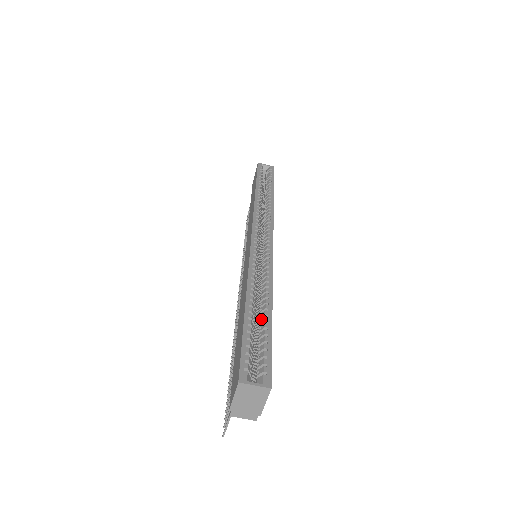
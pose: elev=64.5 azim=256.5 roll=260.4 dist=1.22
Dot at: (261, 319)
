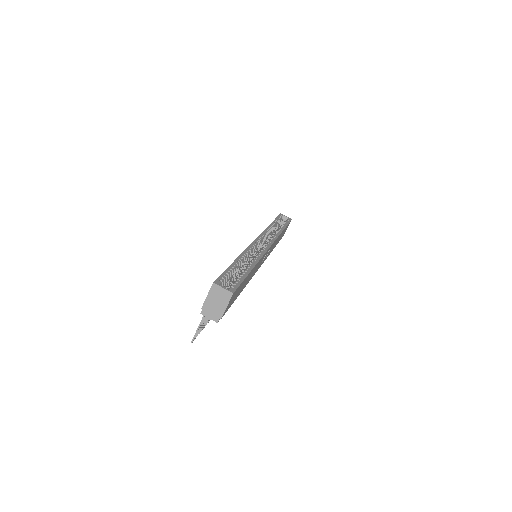
Dot at: (243, 271)
